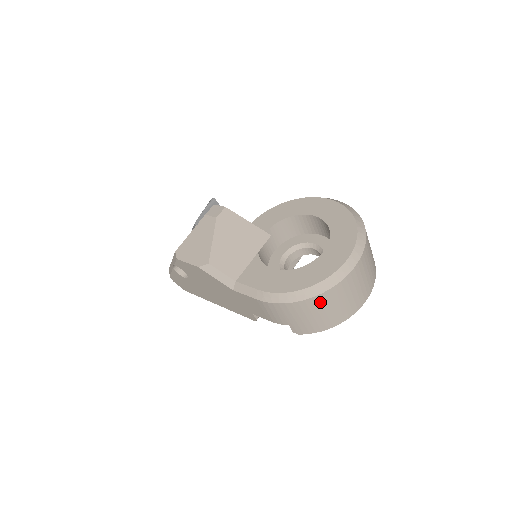
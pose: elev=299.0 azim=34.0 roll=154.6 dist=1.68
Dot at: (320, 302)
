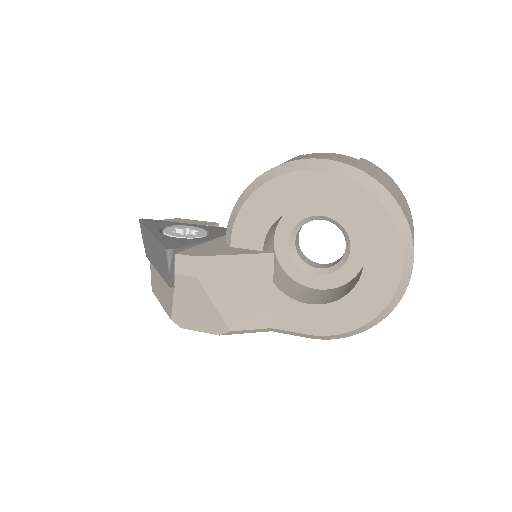
Dot at: occluded
